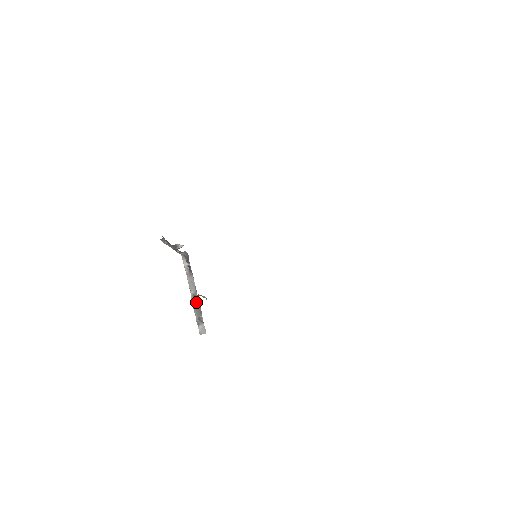
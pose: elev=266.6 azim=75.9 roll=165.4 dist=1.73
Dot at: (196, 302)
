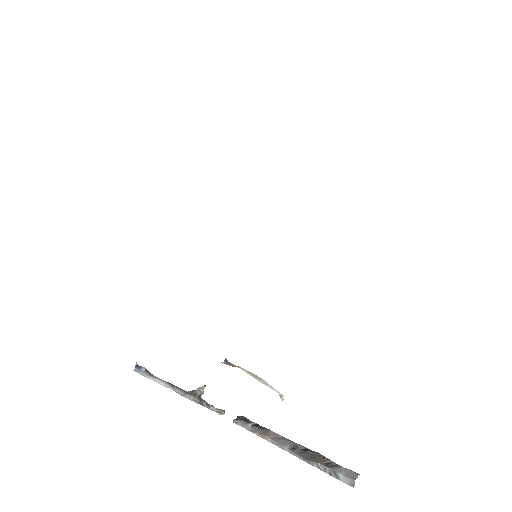
Dot at: (303, 452)
